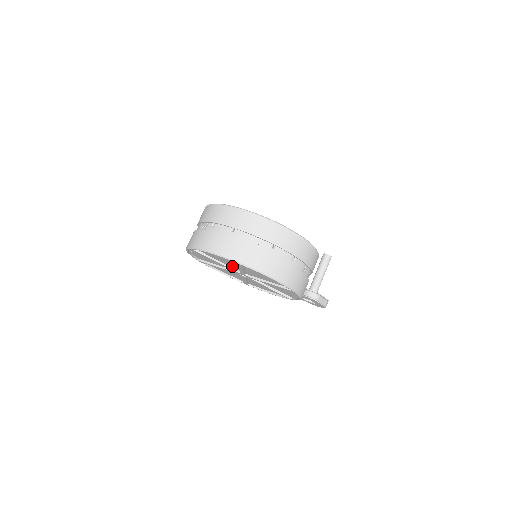
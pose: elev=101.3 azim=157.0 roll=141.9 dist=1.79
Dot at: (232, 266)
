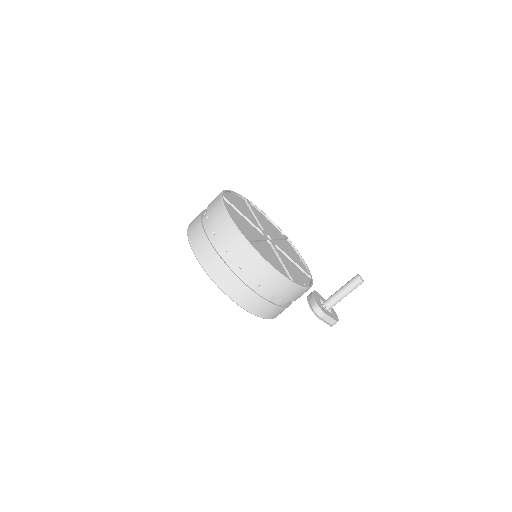
Dot at: occluded
